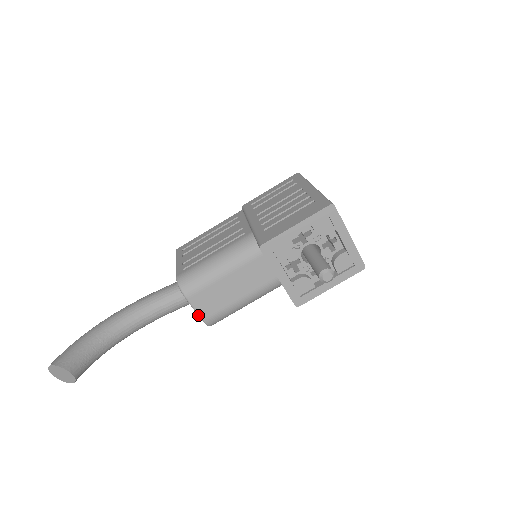
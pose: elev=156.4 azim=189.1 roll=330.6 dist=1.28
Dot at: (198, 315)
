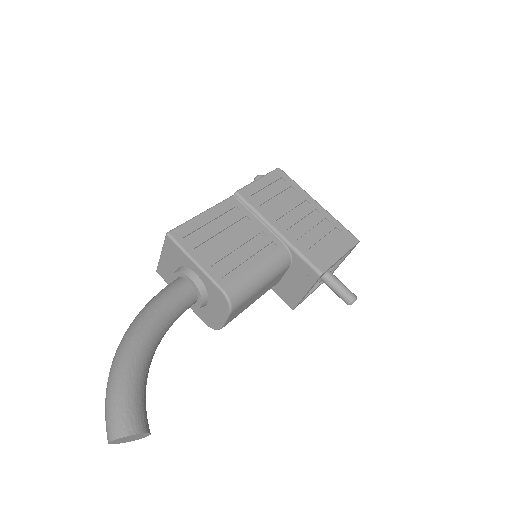
Dot at: (223, 324)
